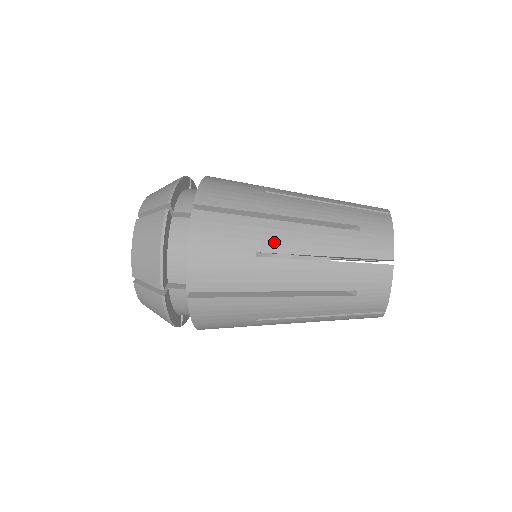
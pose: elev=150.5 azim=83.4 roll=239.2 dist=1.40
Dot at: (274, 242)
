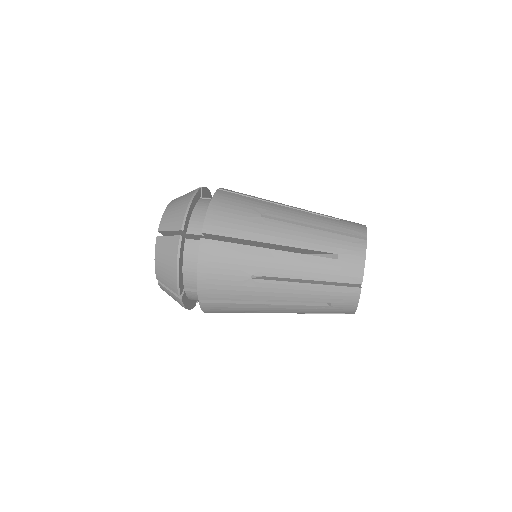
Dot at: (276, 212)
